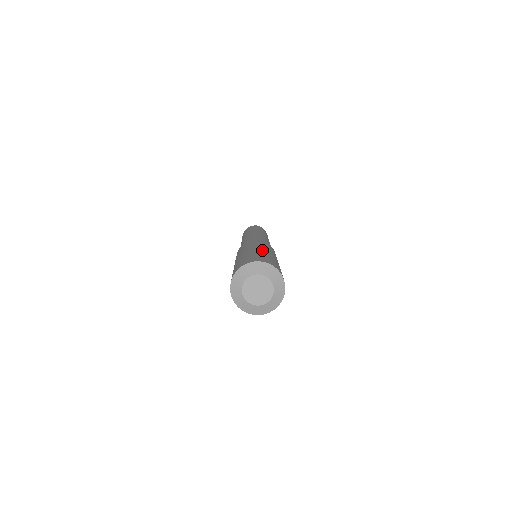
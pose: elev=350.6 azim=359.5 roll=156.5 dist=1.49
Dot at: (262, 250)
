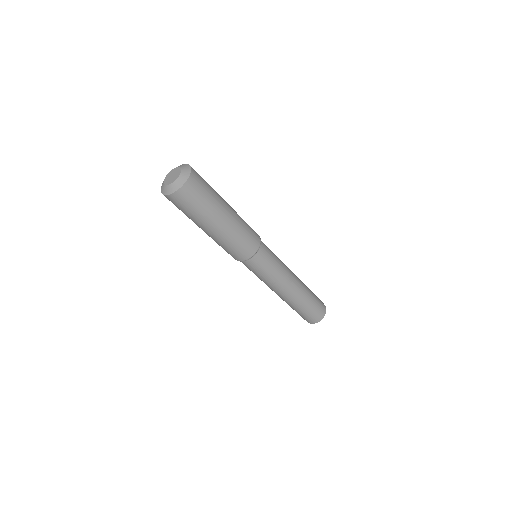
Dot at: occluded
